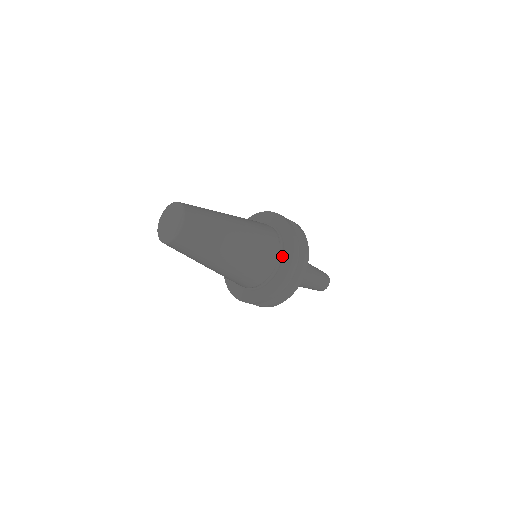
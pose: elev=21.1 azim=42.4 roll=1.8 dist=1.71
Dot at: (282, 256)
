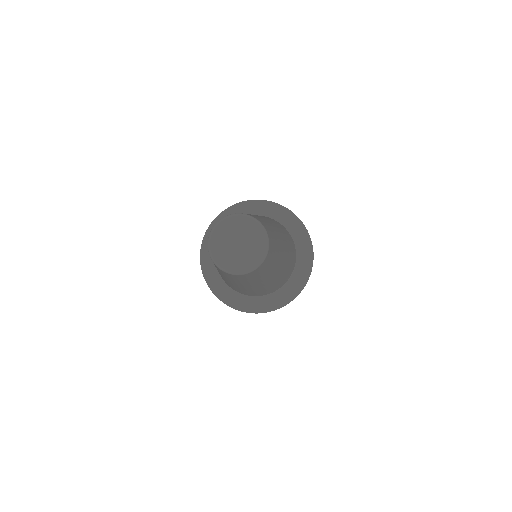
Dot at: (290, 233)
